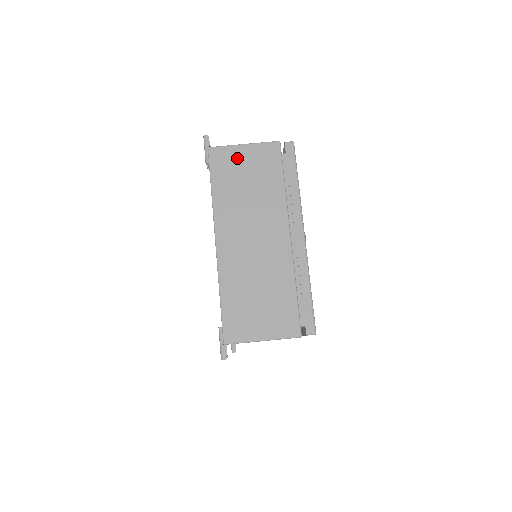
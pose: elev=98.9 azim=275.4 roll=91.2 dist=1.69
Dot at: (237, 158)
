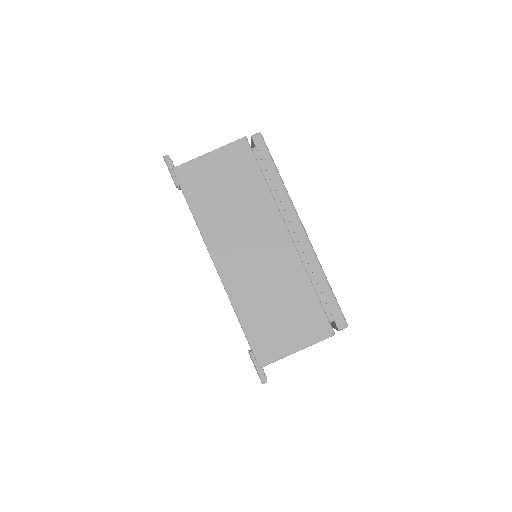
Dot at: (207, 170)
